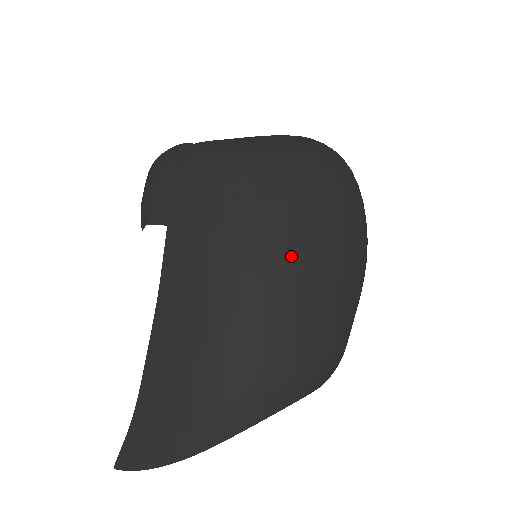
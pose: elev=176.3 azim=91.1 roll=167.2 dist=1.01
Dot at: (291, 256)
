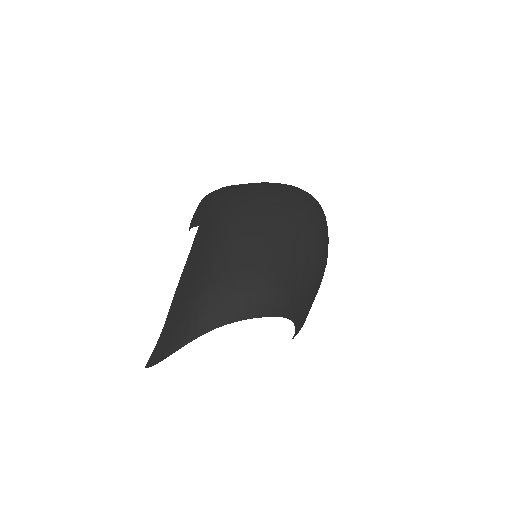
Dot at: (261, 231)
